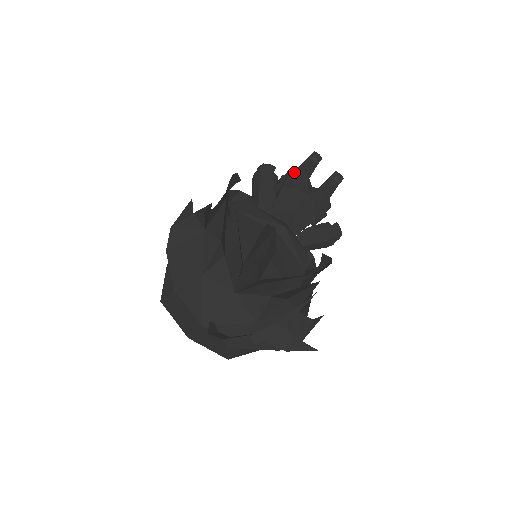
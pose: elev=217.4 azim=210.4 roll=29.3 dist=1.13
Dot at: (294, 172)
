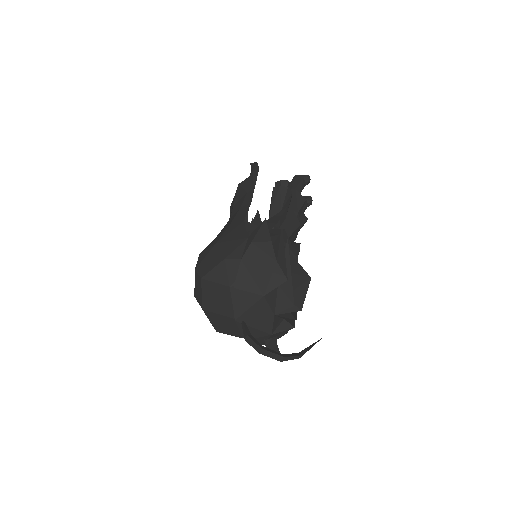
Dot at: (298, 194)
